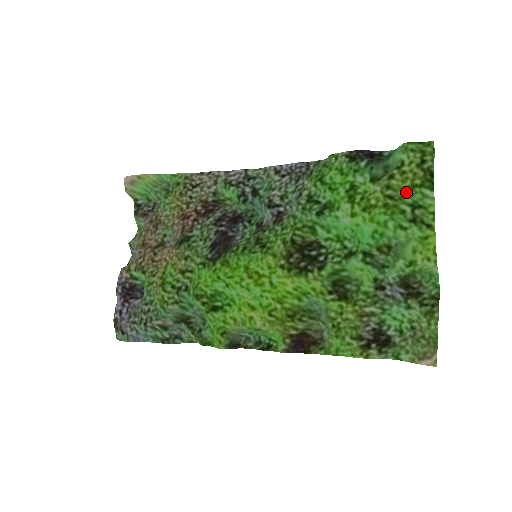
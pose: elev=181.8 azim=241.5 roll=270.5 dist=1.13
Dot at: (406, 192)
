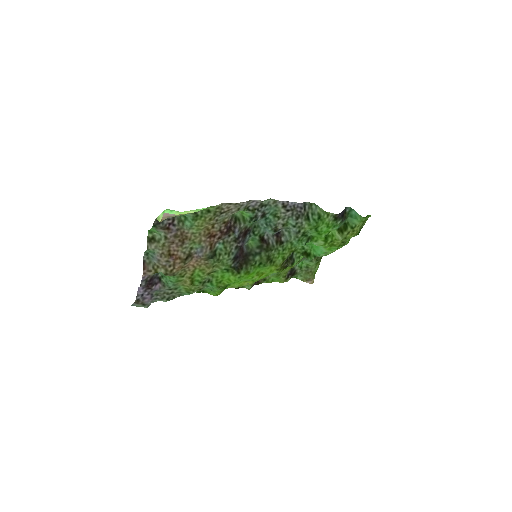
Dot at: occluded
